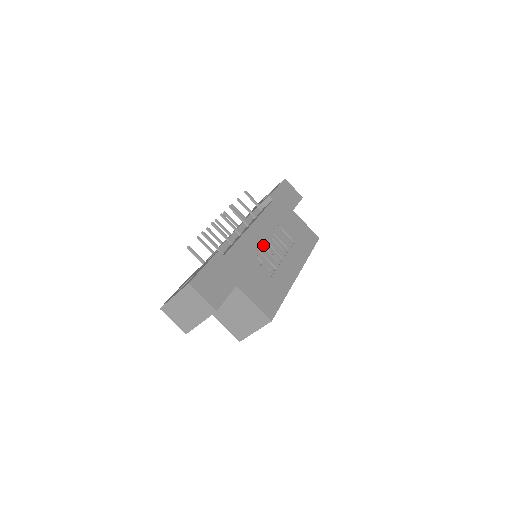
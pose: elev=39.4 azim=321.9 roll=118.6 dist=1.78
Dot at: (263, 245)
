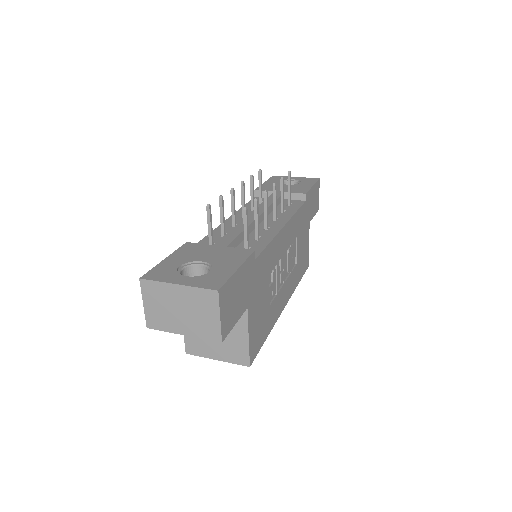
Dot at: (281, 258)
